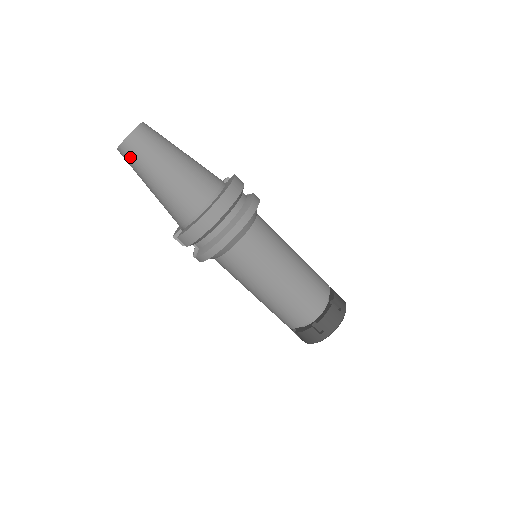
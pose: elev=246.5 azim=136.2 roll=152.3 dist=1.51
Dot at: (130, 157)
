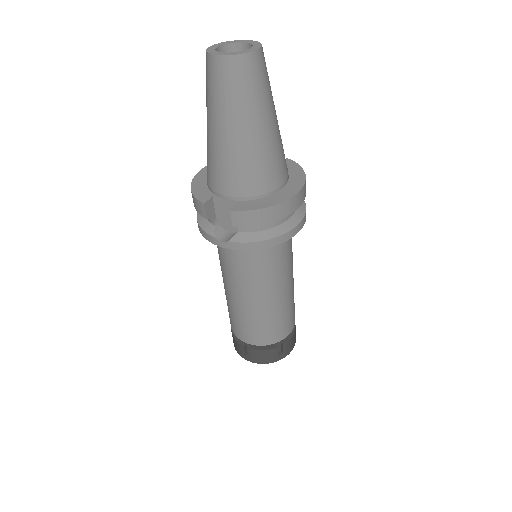
Dot at: (237, 79)
